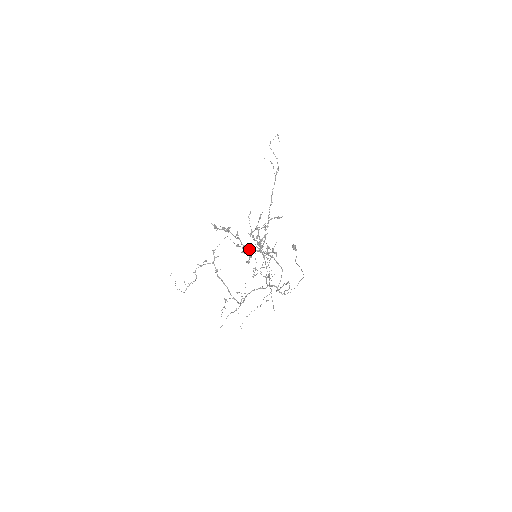
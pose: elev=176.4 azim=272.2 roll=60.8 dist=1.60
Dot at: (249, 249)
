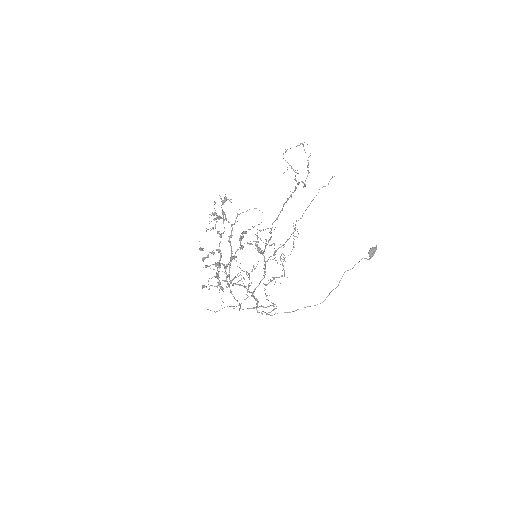
Dot at: (220, 256)
